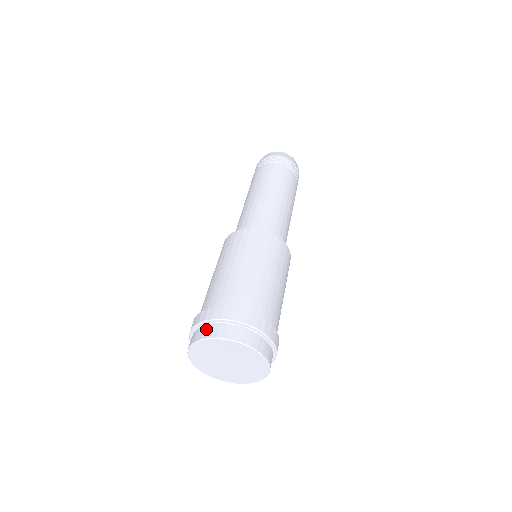
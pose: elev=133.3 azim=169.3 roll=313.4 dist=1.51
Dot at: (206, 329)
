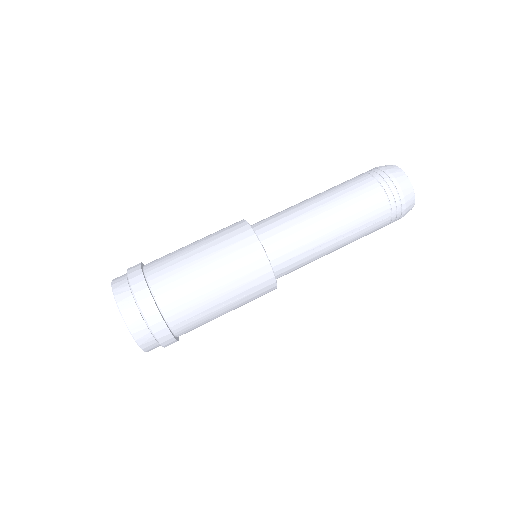
Dot at: (122, 276)
